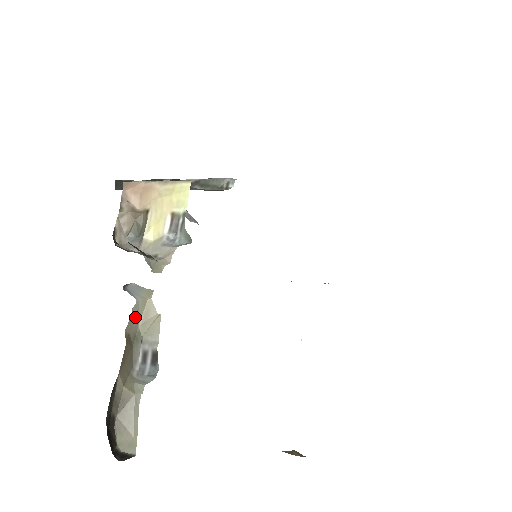
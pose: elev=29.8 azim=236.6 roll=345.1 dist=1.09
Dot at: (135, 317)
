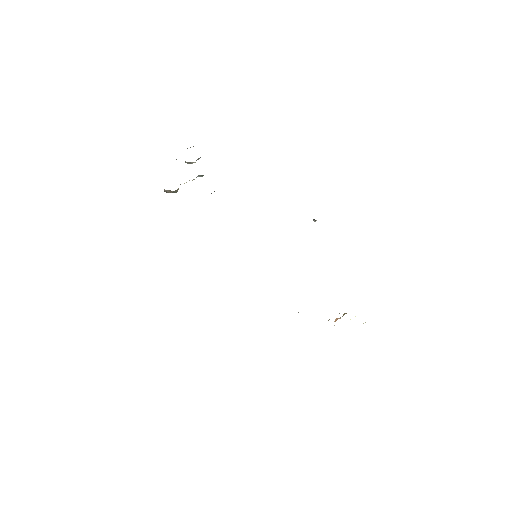
Dot at: occluded
